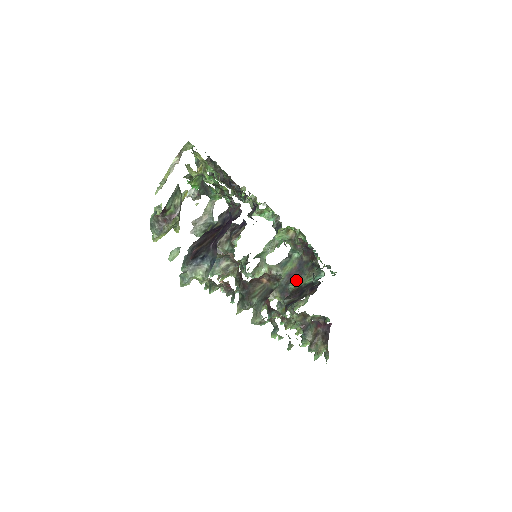
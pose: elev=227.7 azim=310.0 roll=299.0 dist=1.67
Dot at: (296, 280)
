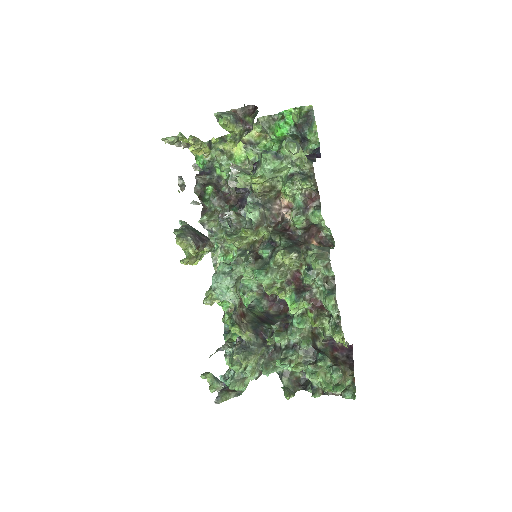
Dot at: (270, 324)
